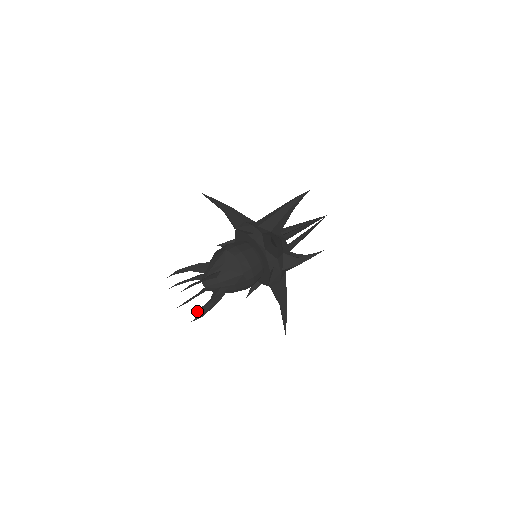
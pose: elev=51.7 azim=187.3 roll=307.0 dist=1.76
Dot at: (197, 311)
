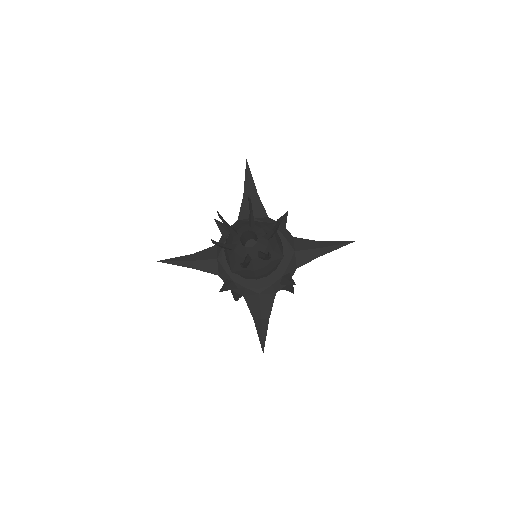
Dot at: occluded
